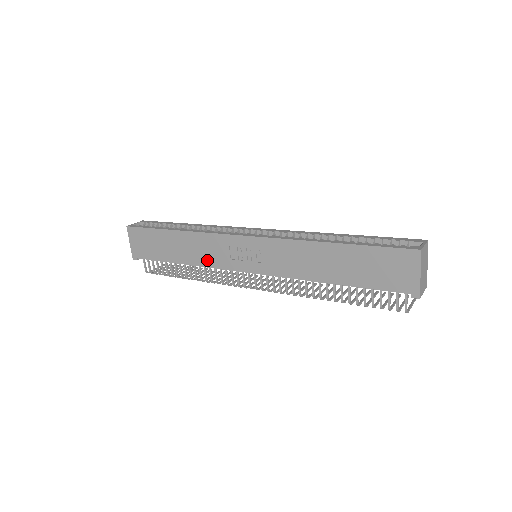
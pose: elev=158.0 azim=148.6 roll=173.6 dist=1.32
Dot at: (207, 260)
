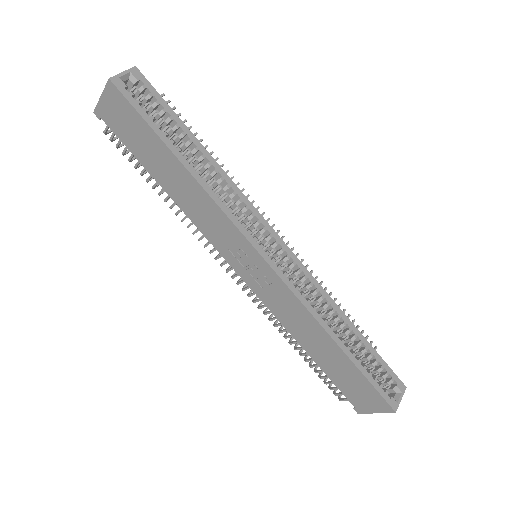
Dot at: (200, 221)
